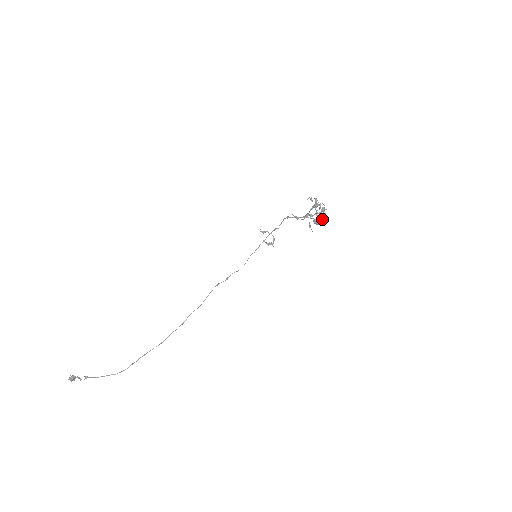
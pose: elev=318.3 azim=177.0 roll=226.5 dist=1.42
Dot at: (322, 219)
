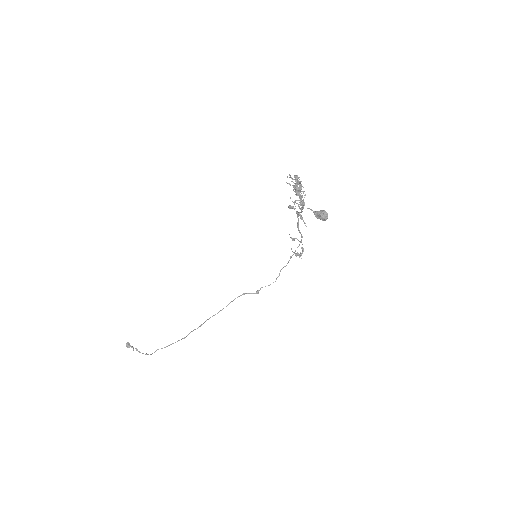
Dot at: (300, 202)
